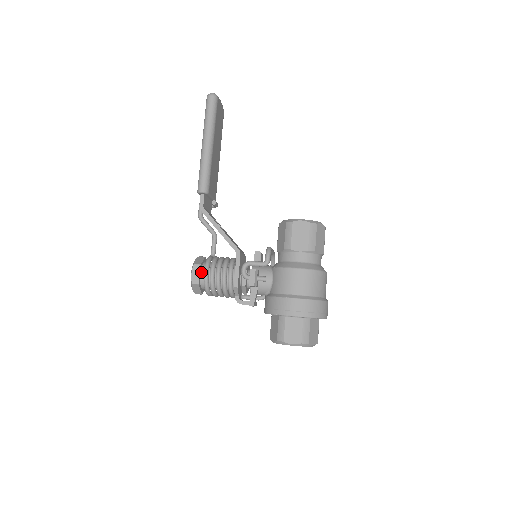
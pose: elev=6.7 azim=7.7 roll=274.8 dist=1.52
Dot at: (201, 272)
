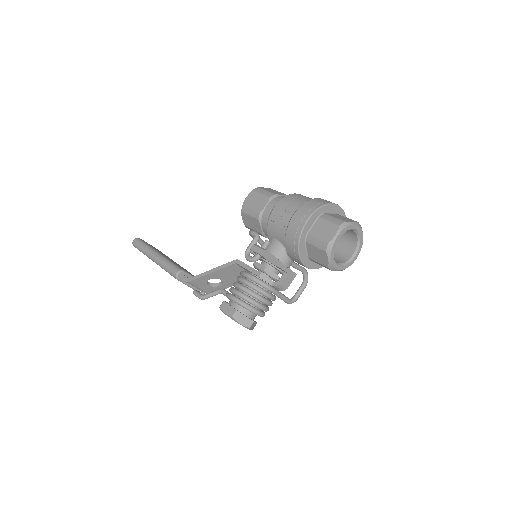
Dot at: (230, 305)
